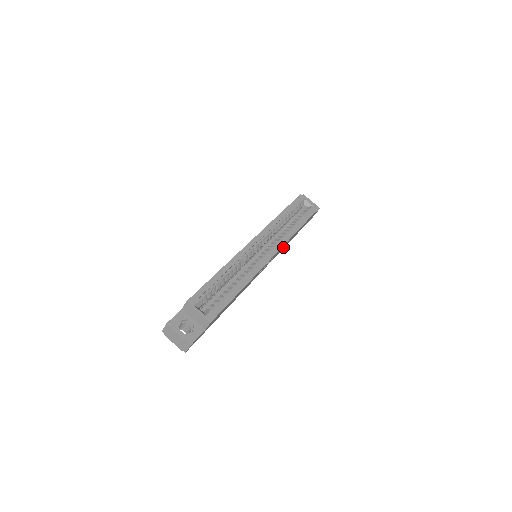
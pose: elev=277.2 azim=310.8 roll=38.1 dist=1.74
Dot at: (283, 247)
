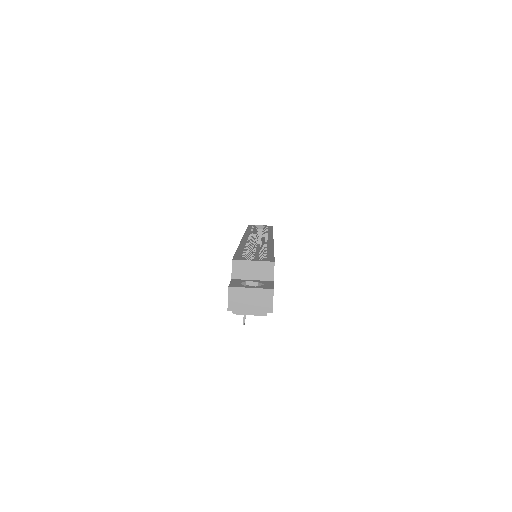
Dot at: occluded
